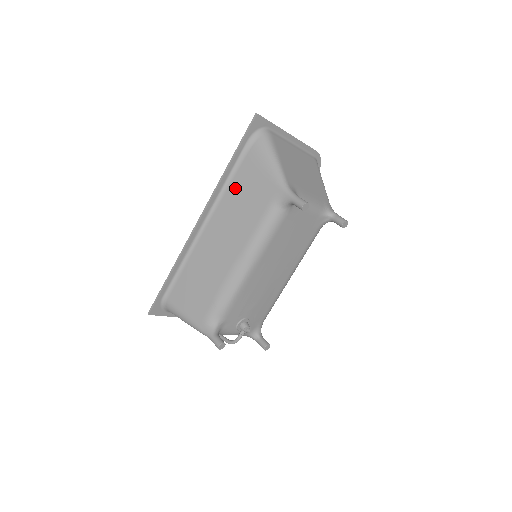
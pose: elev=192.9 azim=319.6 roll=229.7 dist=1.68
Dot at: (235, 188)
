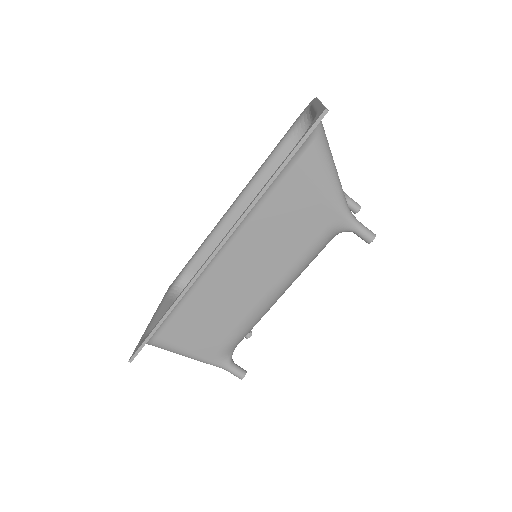
Dot at: (271, 209)
